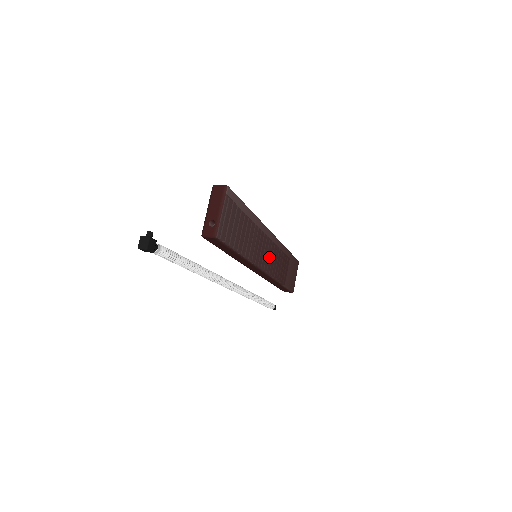
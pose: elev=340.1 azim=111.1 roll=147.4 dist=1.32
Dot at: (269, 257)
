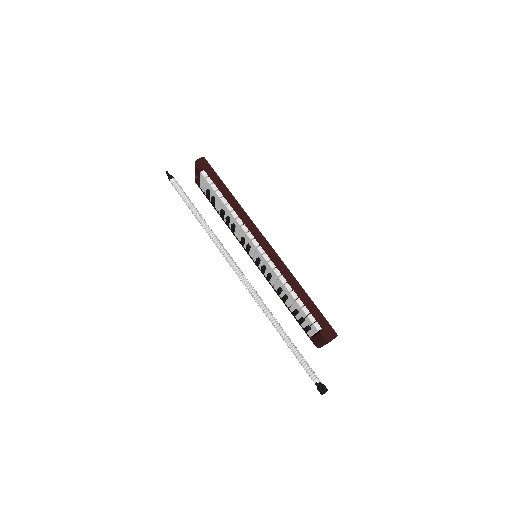
Dot at: occluded
